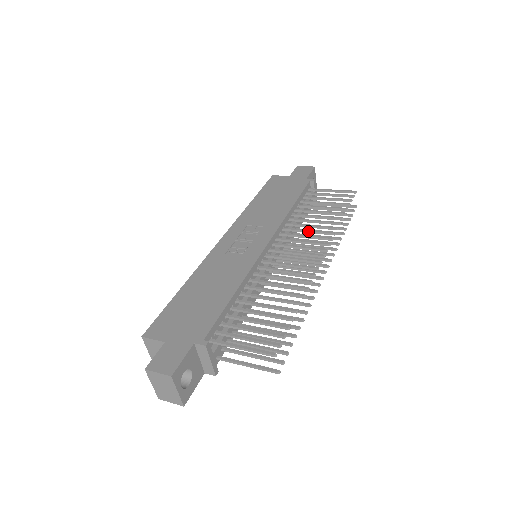
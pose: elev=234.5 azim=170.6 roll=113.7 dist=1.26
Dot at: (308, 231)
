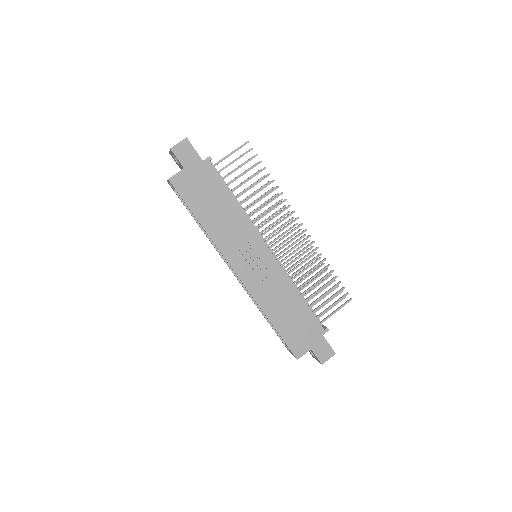
Dot at: occluded
